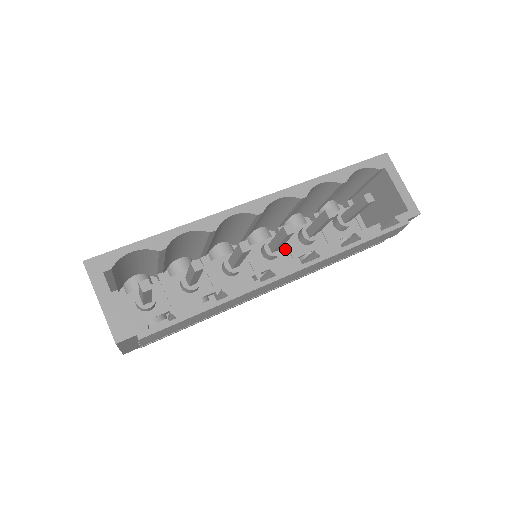
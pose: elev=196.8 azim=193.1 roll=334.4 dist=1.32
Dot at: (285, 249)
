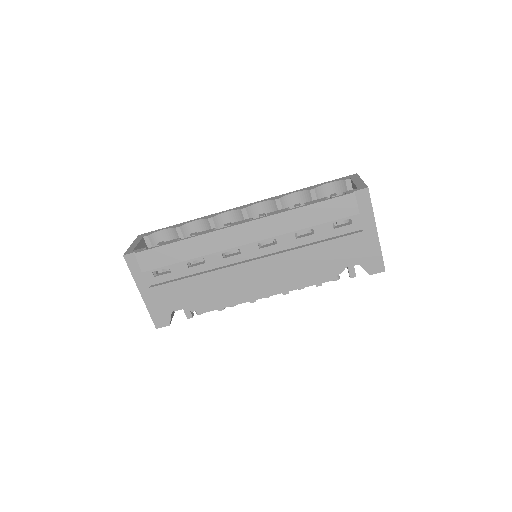
Dot at: occluded
